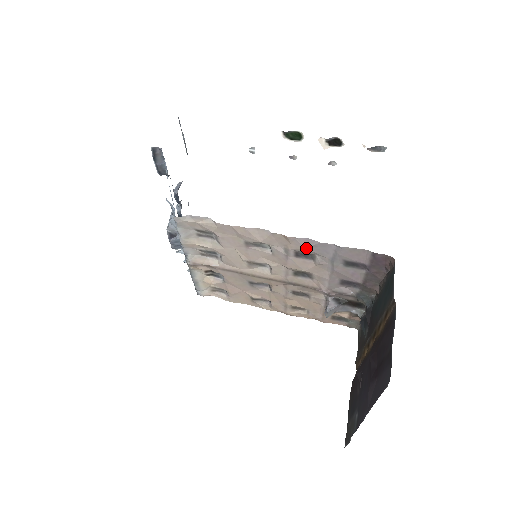
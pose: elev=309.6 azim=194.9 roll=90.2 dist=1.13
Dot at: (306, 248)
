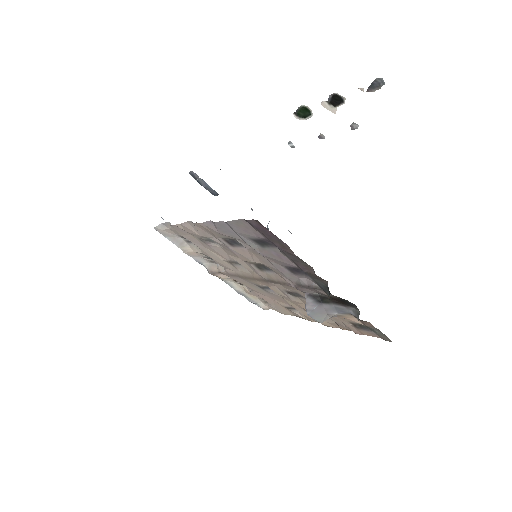
Dot at: (218, 233)
